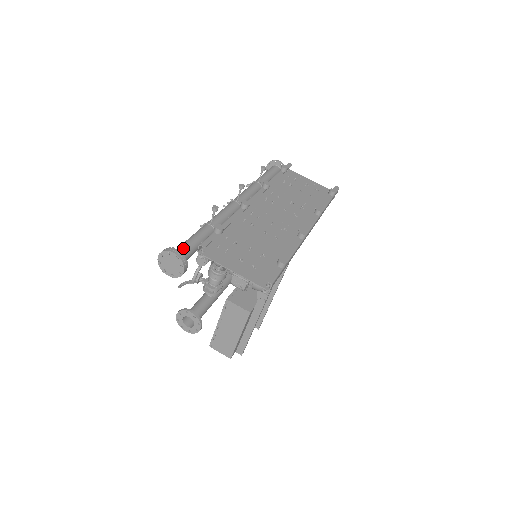
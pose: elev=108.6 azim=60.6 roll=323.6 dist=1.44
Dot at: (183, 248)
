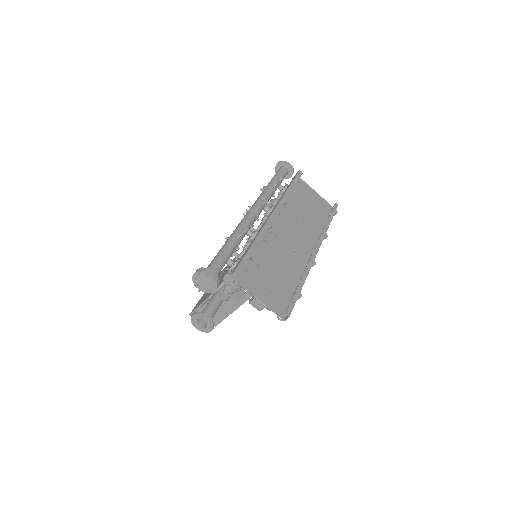
Dot at: (216, 267)
